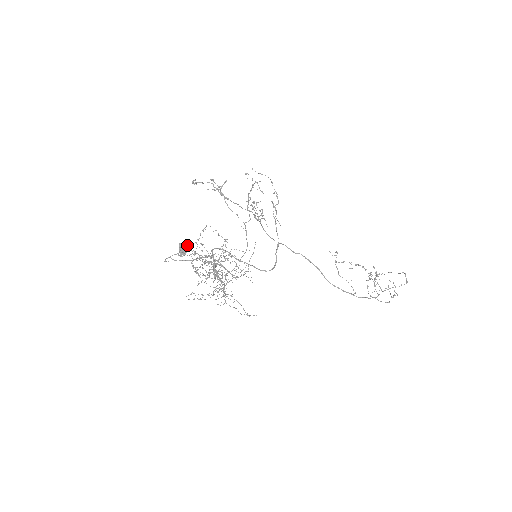
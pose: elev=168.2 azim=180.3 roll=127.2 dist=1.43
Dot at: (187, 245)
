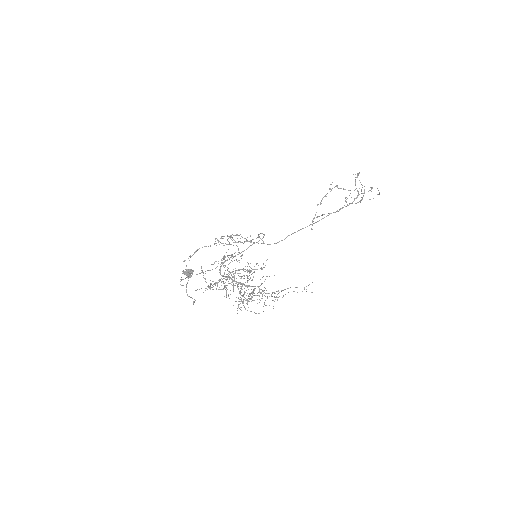
Dot at: (189, 271)
